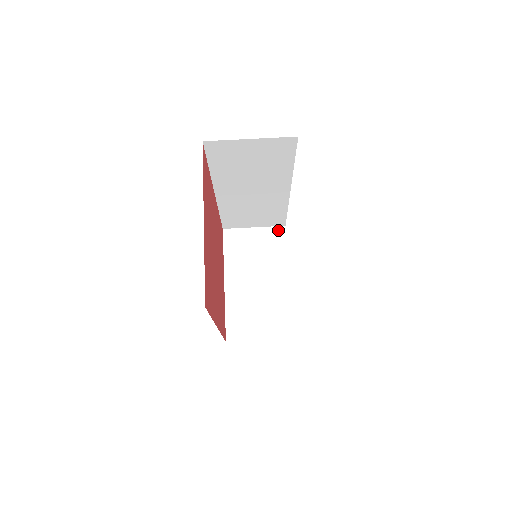
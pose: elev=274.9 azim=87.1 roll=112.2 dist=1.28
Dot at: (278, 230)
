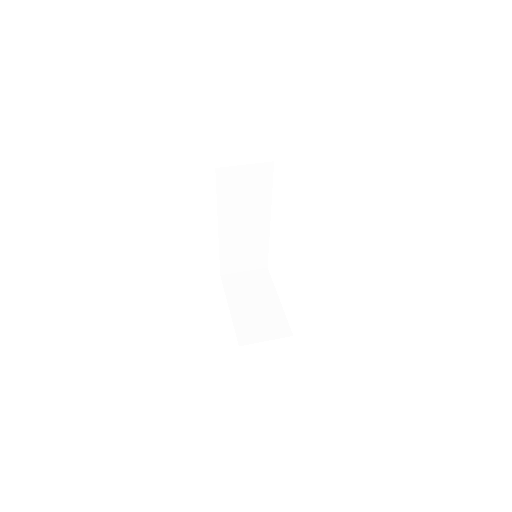
Dot at: (263, 271)
